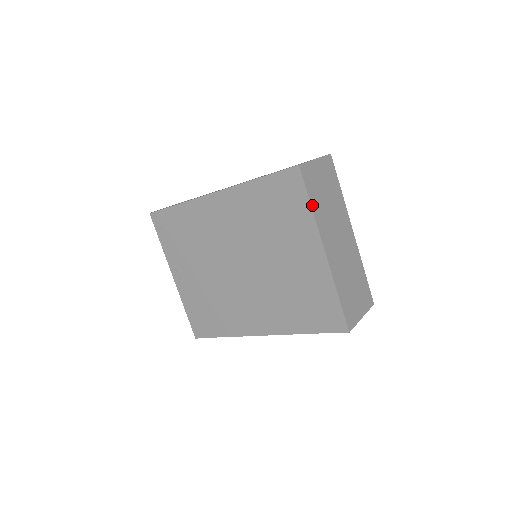
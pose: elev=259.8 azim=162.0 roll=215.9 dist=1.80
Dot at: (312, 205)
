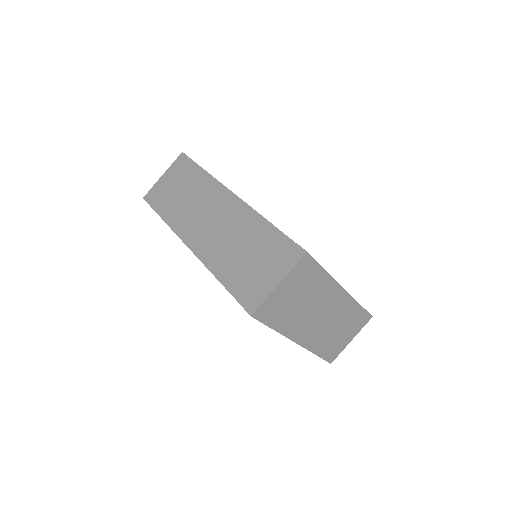
Dot at: (275, 328)
